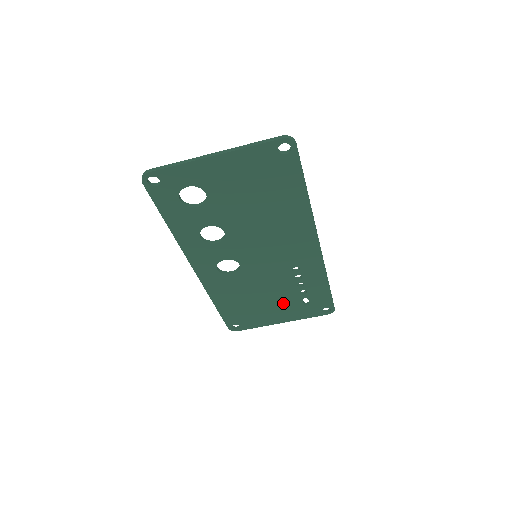
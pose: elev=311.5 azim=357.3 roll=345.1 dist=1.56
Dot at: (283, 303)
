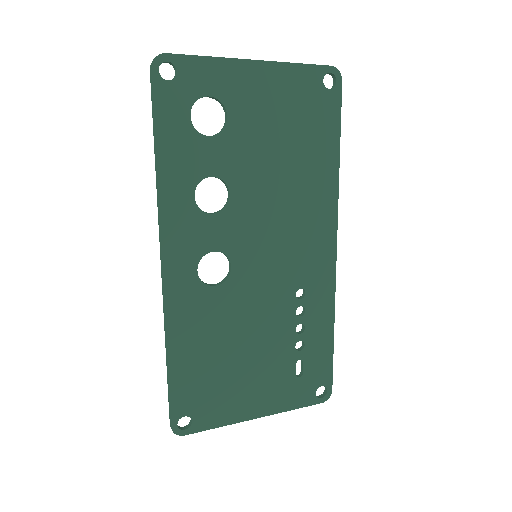
Dot at: (269, 368)
